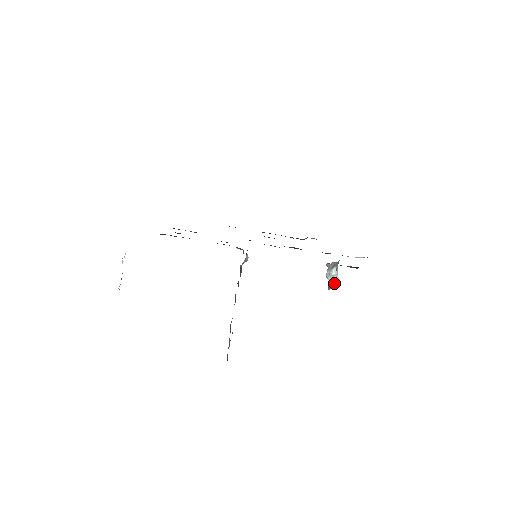
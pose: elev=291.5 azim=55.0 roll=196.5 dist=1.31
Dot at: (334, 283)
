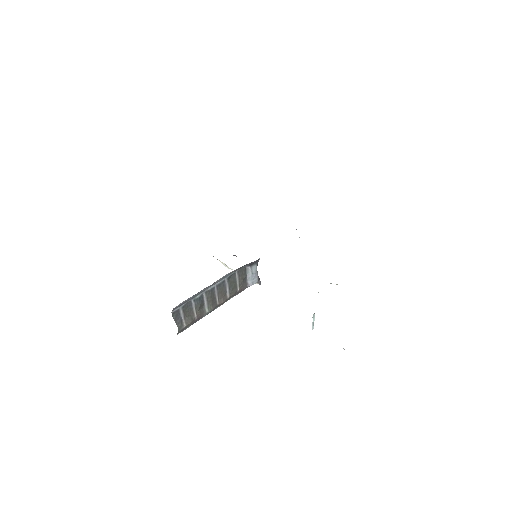
Dot at: occluded
